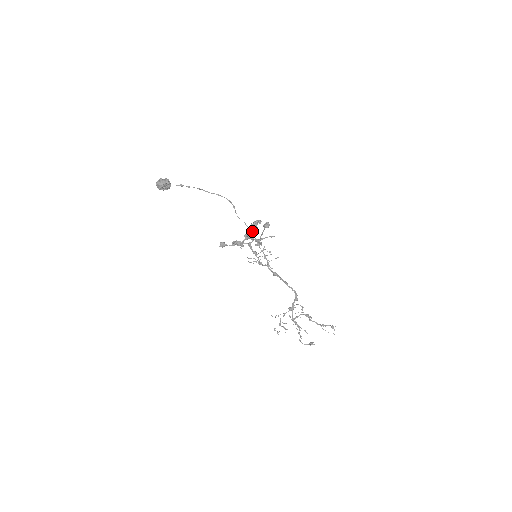
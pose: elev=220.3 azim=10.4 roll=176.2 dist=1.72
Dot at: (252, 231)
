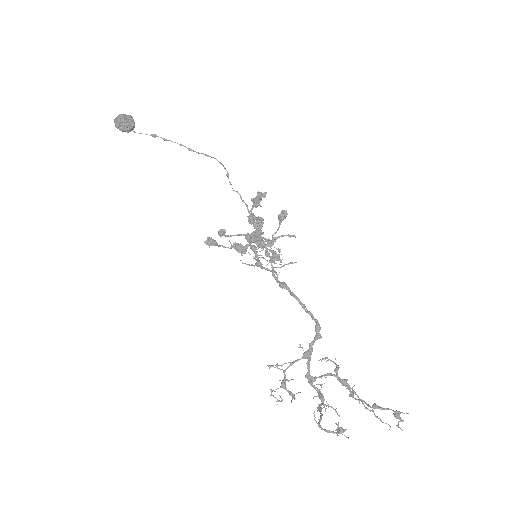
Dot at: (254, 215)
